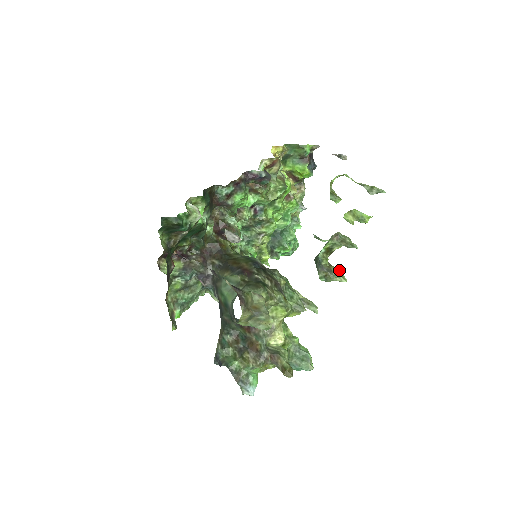
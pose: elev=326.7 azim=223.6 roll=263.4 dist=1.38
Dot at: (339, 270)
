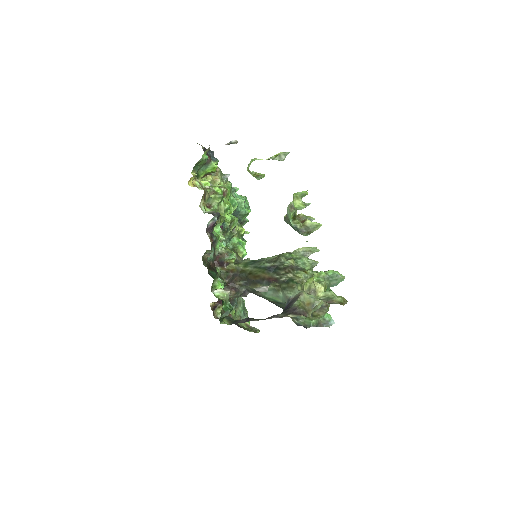
Dot at: (310, 221)
